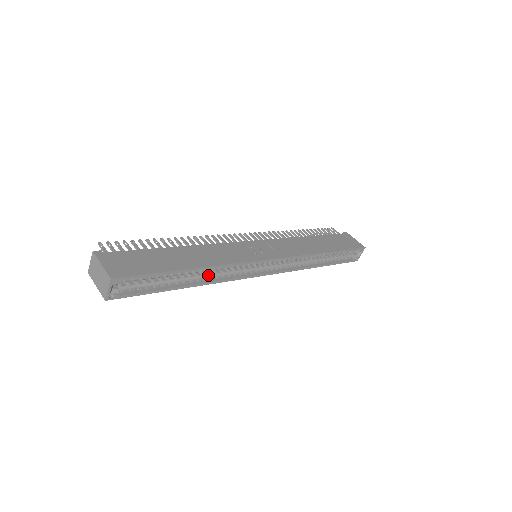
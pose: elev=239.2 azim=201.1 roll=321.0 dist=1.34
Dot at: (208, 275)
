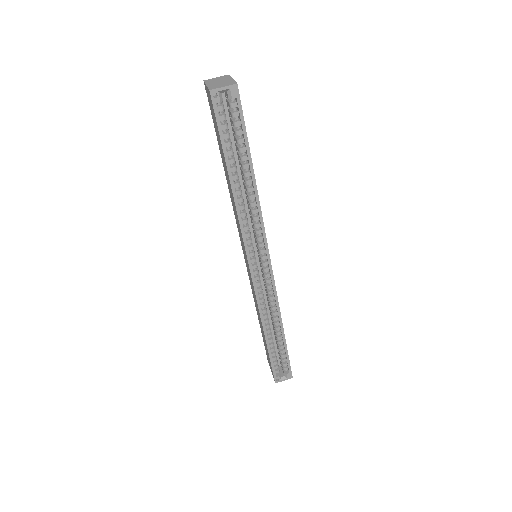
Dot at: (243, 200)
